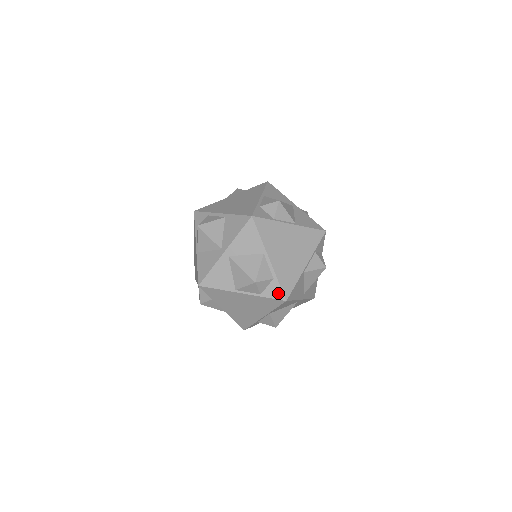
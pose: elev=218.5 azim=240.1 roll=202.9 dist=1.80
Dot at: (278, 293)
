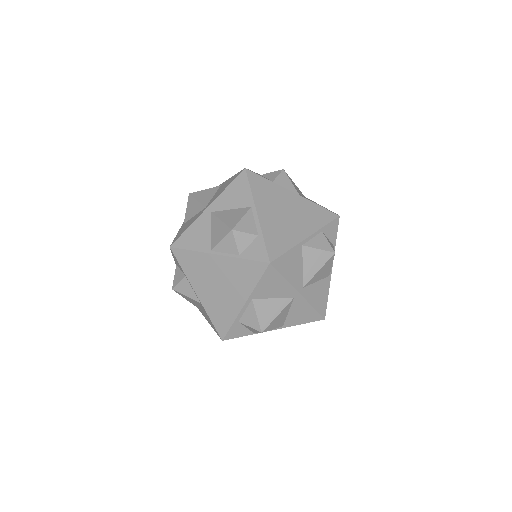
Dot at: (261, 253)
